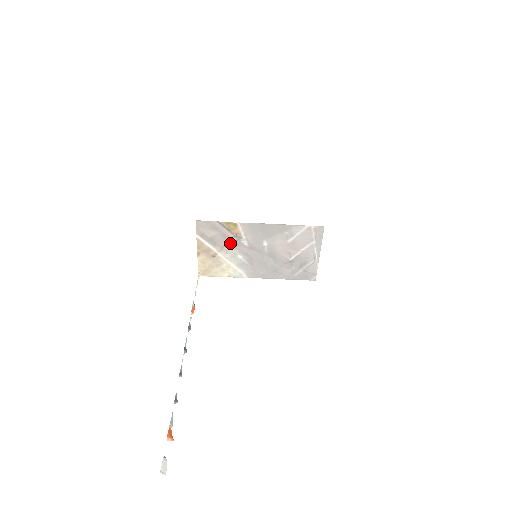
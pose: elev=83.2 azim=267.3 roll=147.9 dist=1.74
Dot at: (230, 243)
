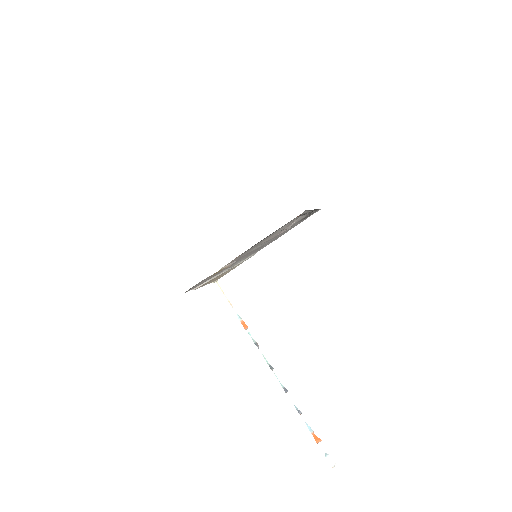
Dot at: occluded
